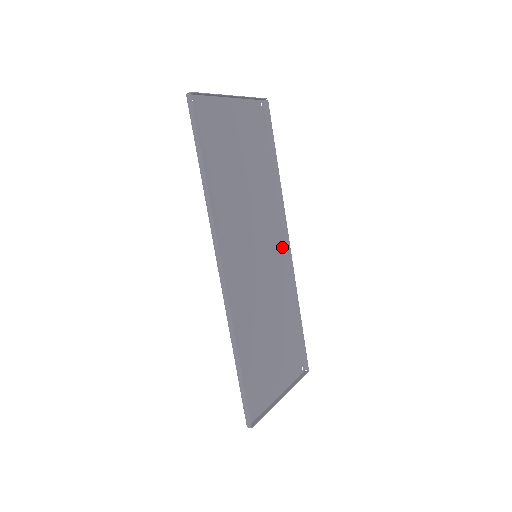
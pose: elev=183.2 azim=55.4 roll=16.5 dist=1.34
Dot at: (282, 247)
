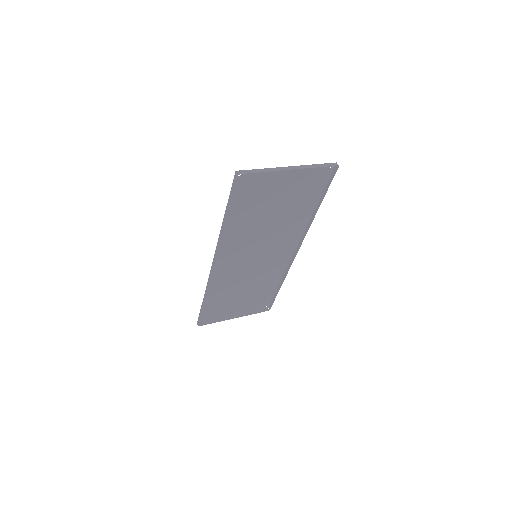
Dot at: (290, 251)
